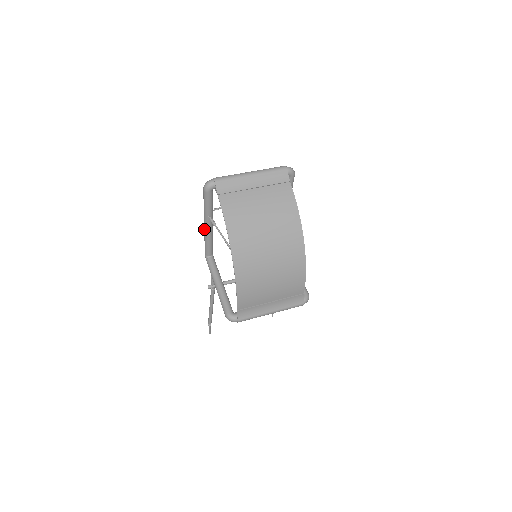
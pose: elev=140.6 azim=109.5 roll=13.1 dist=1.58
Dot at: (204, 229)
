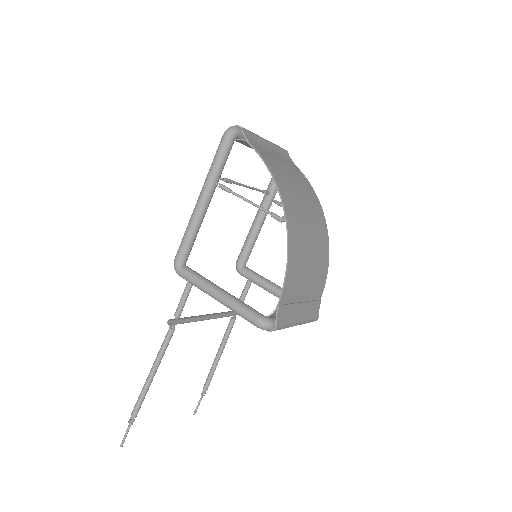
Dot at: (196, 209)
